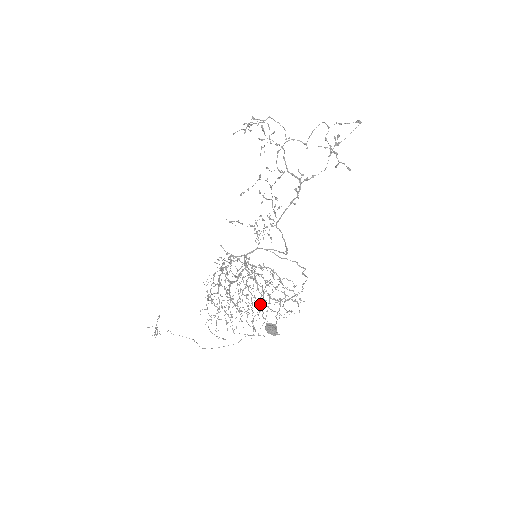
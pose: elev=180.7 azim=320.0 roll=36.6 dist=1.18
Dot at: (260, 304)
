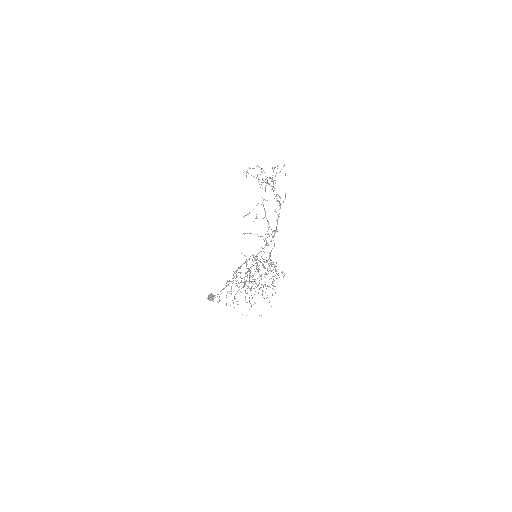
Dot at: occluded
